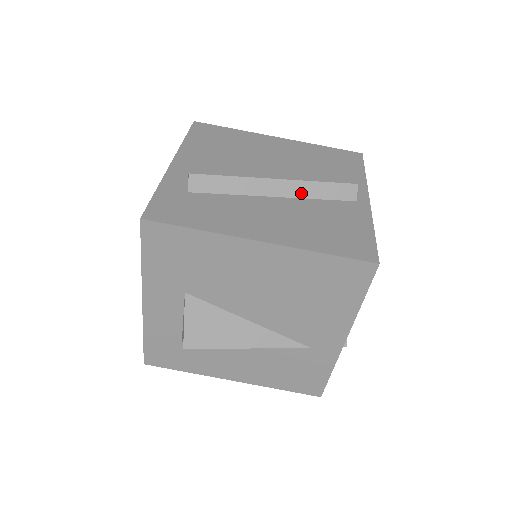
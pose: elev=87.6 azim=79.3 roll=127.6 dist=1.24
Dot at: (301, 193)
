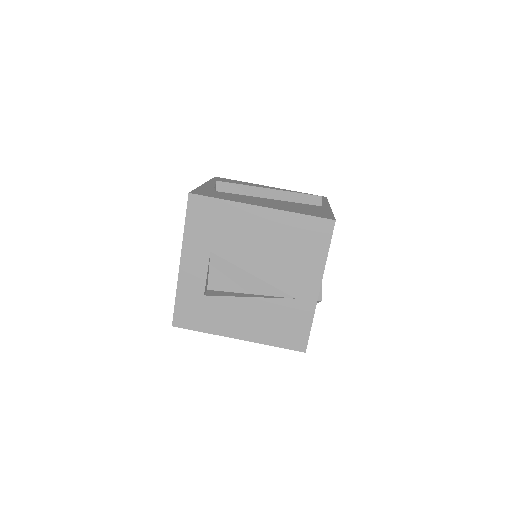
Dot at: (286, 198)
